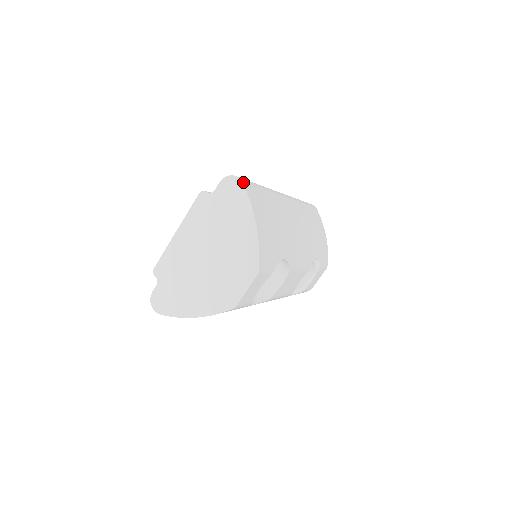
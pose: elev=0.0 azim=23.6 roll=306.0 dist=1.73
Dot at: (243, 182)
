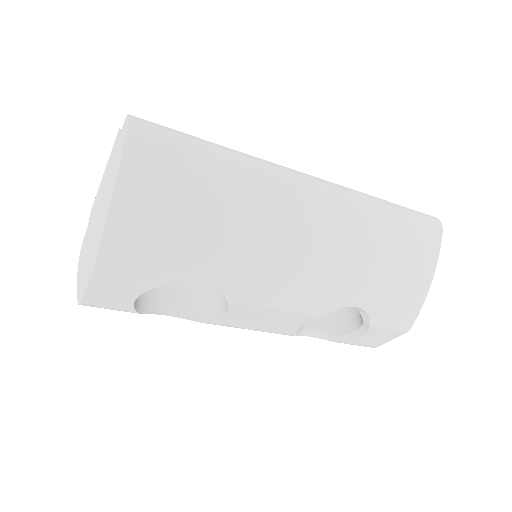
Dot at: (131, 131)
